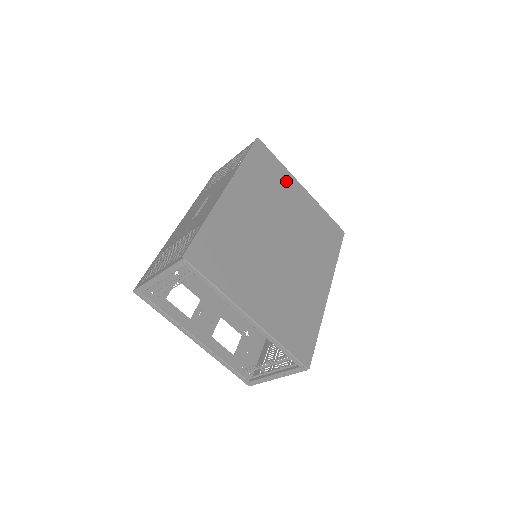
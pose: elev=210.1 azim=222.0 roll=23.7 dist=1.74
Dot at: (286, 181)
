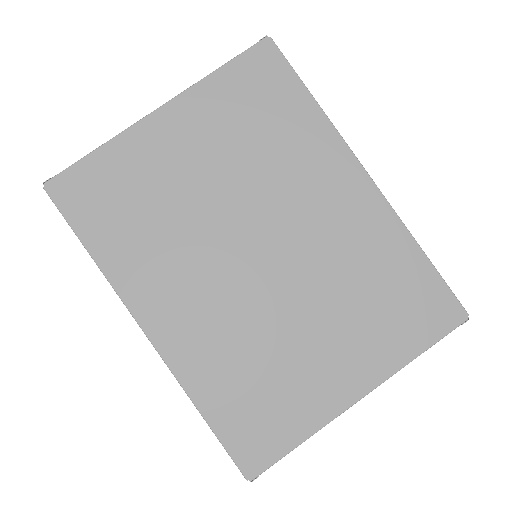
Dot at: (141, 157)
